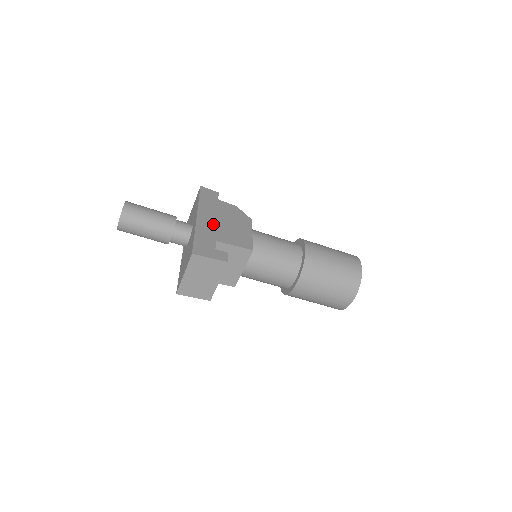
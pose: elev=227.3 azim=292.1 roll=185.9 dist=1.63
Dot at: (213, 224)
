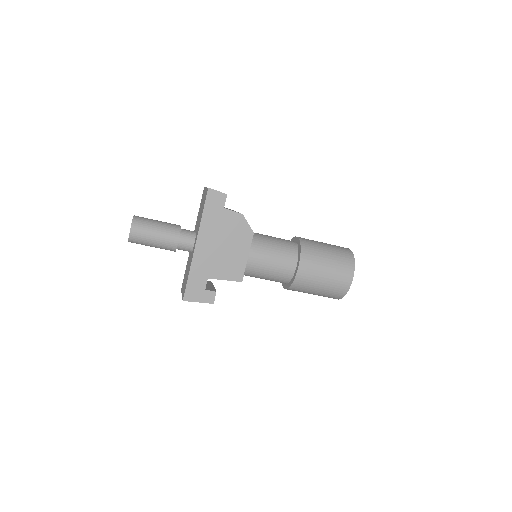
Dot at: (210, 254)
